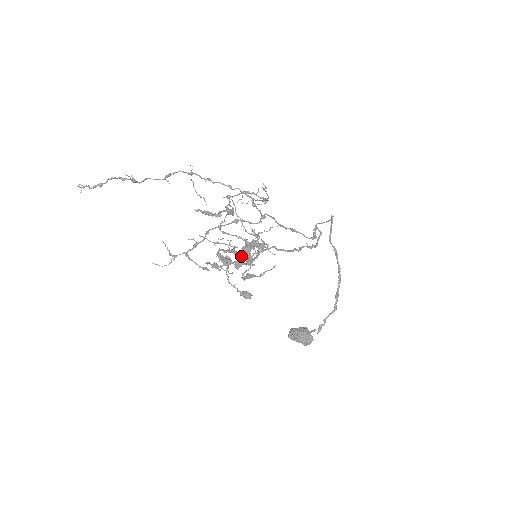
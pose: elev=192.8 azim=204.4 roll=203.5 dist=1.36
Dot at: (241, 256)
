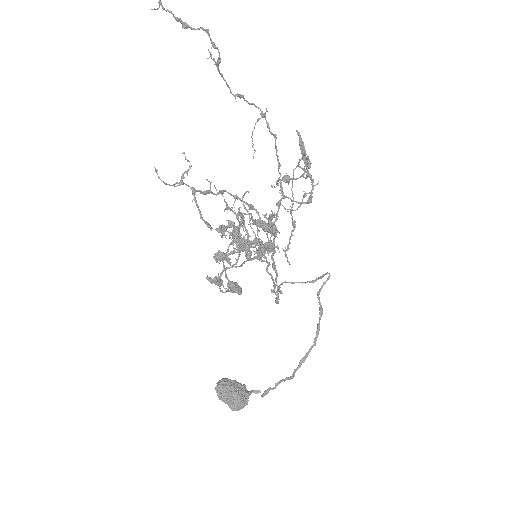
Dot at: (276, 231)
